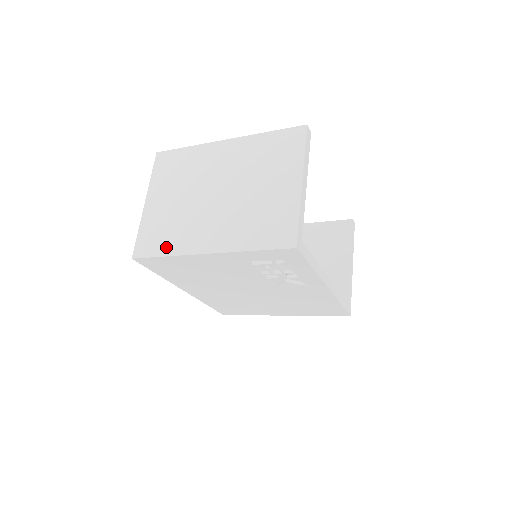
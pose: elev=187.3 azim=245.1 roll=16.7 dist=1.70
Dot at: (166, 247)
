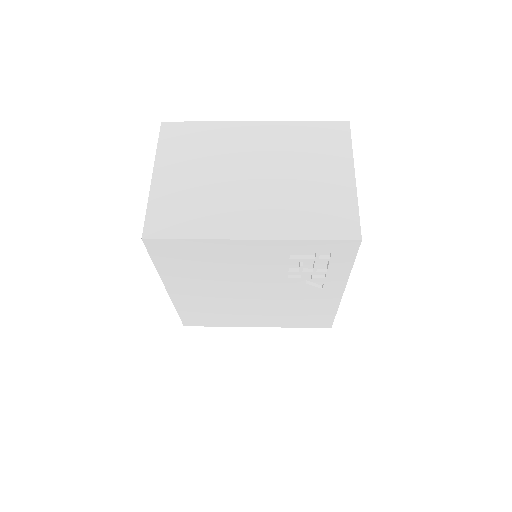
Dot at: (192, 228)
